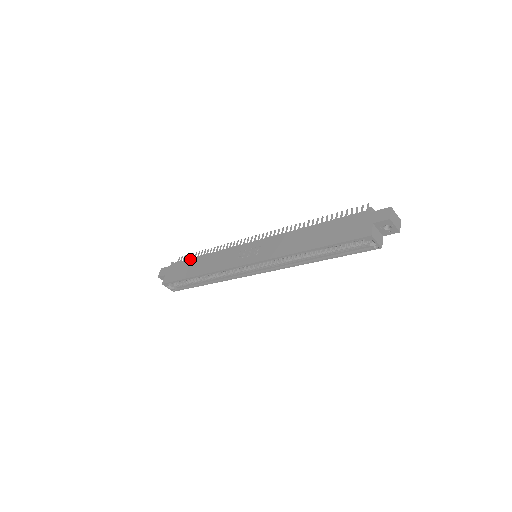
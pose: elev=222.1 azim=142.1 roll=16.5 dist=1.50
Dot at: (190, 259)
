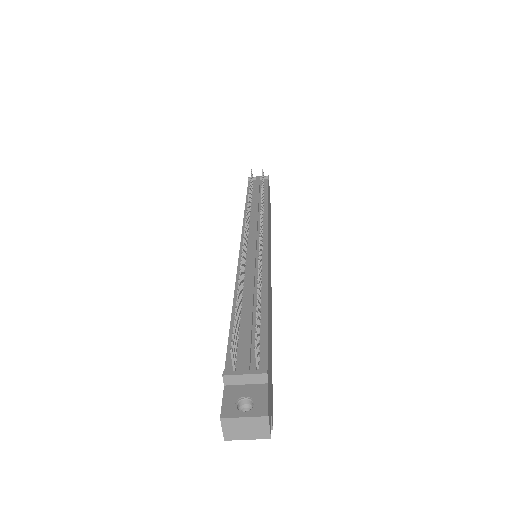
Dot at: occluded
